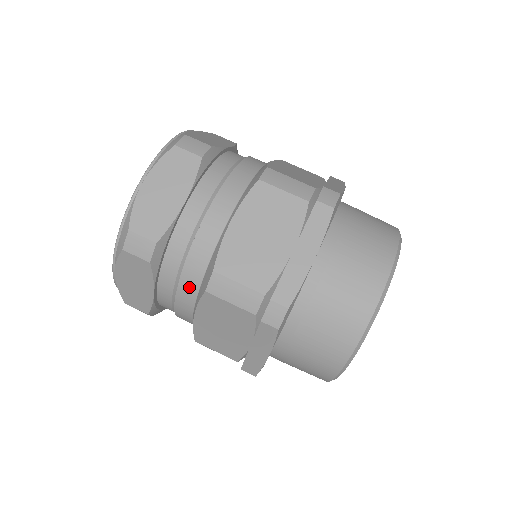
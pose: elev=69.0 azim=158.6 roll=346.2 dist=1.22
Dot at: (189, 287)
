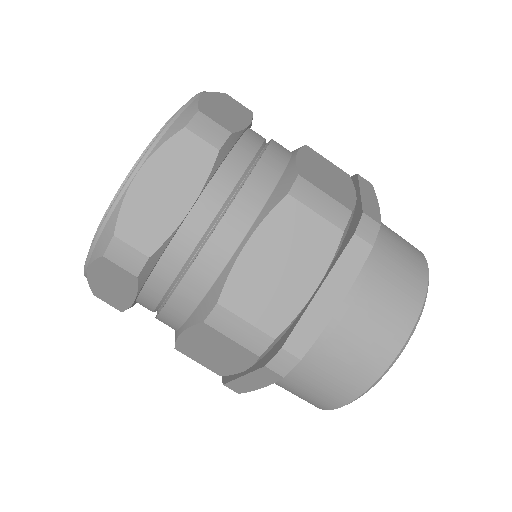
Dot at: (181, 306)
